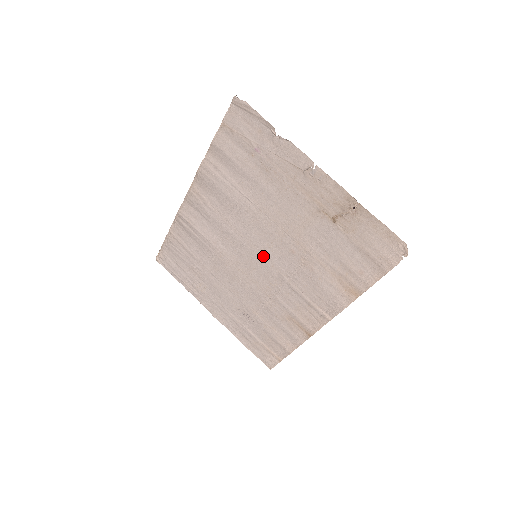
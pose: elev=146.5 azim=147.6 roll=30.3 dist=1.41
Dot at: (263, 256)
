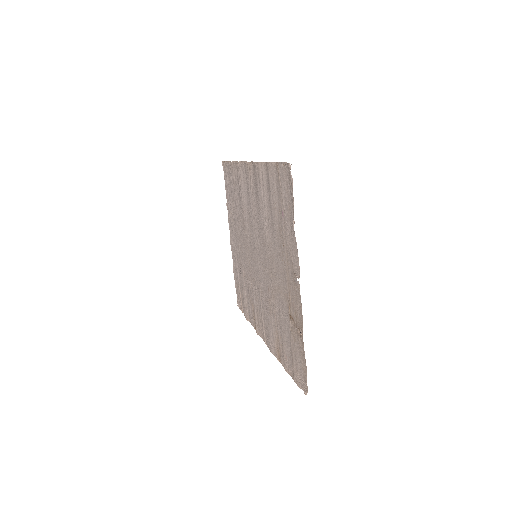
Dot at: (258, 263)
